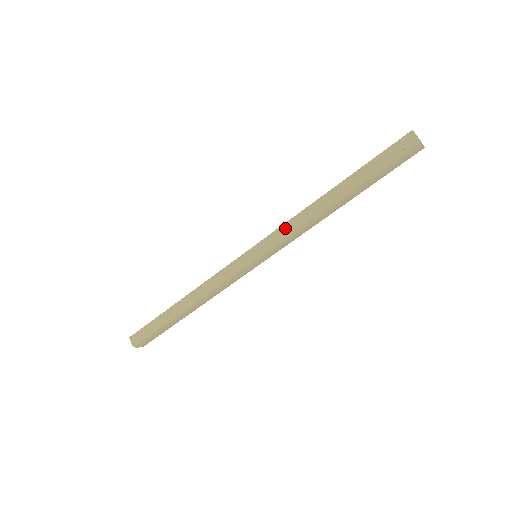
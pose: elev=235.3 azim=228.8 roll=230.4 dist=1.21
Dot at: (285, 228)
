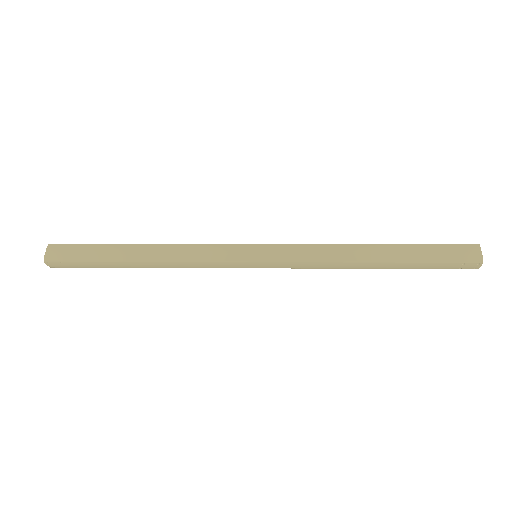
Dot at: (308, 265)
